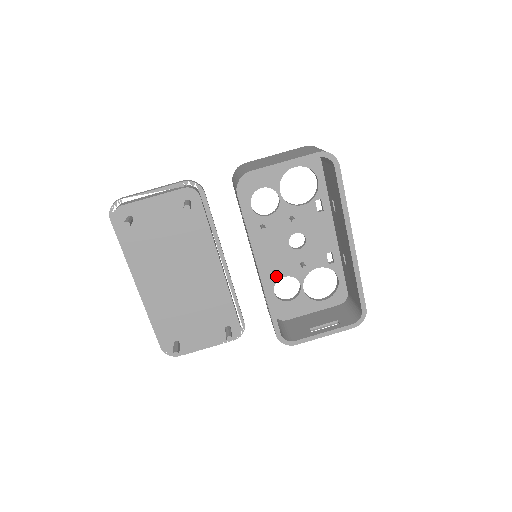
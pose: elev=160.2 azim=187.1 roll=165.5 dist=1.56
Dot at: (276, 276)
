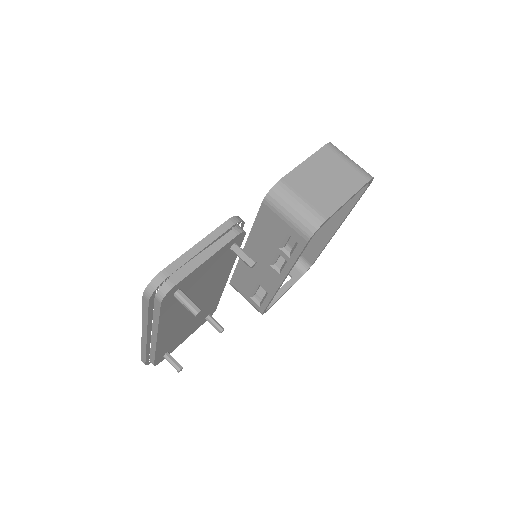
Dot at: occluded
